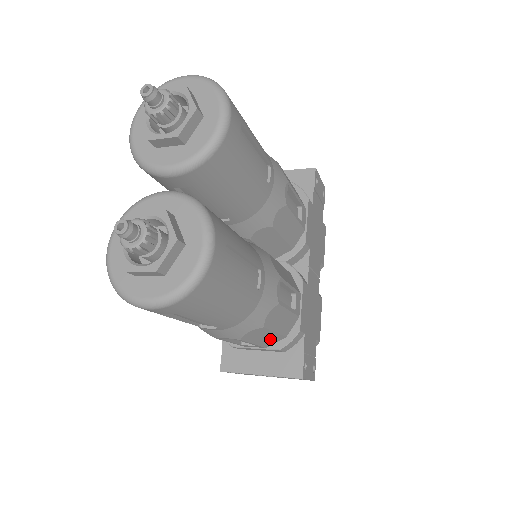
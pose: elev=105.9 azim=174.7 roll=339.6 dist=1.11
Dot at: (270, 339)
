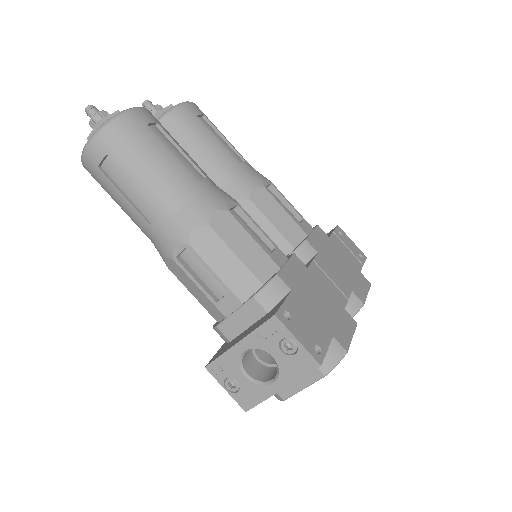
Dot at: (237, 275)
